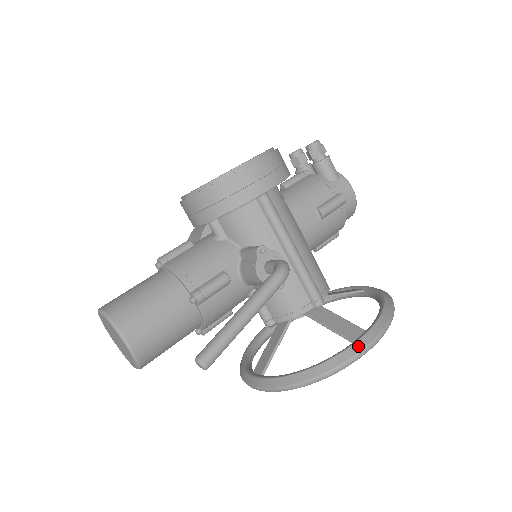
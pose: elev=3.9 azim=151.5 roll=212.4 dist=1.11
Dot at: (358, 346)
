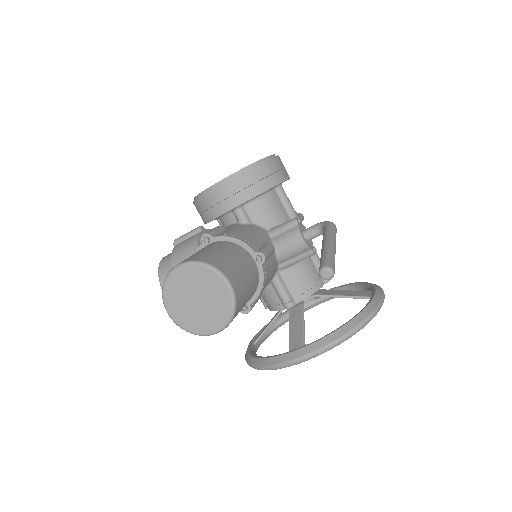
Dot at: (378, 296)
